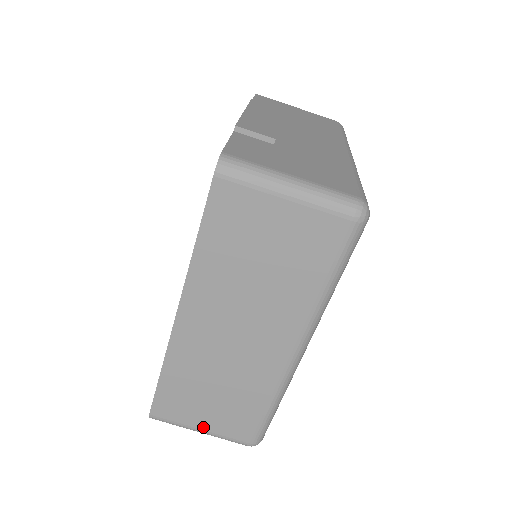
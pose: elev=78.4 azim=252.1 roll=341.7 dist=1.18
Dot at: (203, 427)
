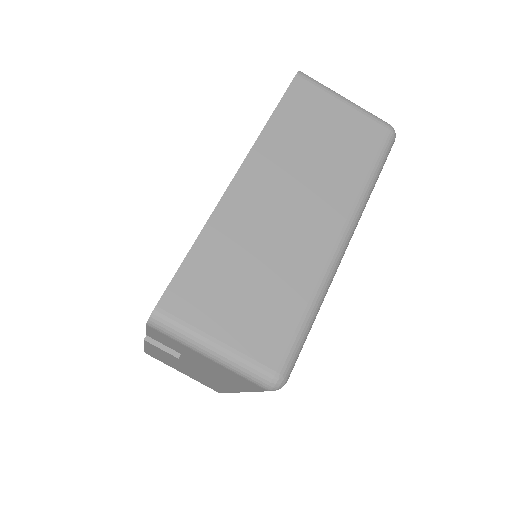
Dot at: (222, 336)
